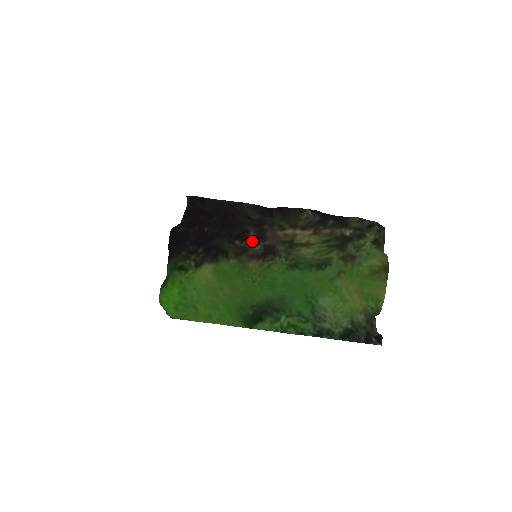
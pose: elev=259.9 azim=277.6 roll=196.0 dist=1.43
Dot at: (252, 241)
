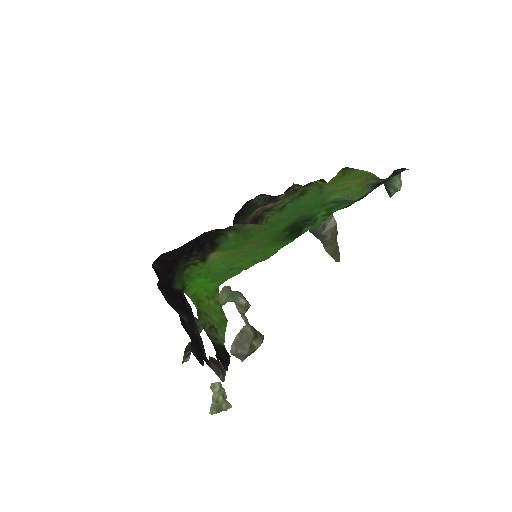
Dot at: occluded
